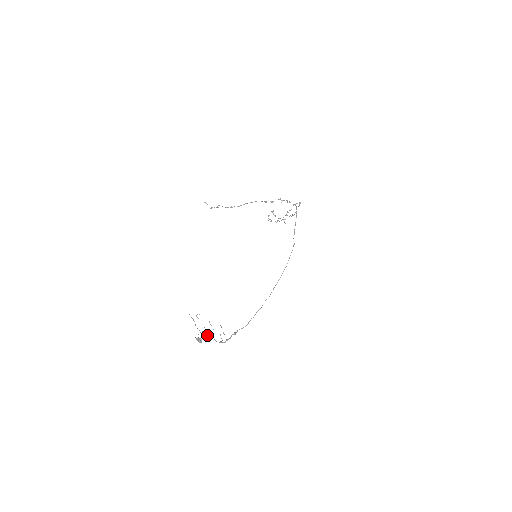
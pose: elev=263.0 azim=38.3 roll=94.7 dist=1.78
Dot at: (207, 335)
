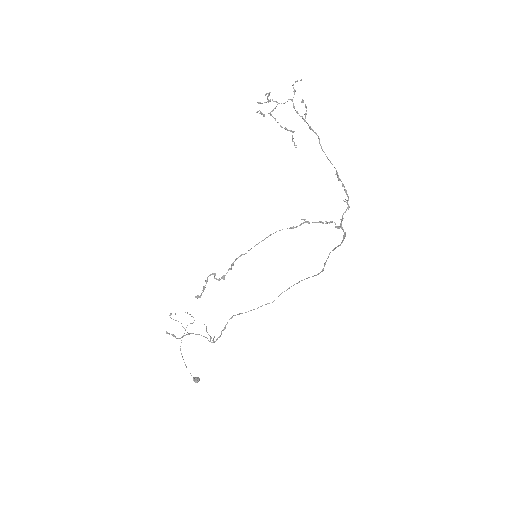
Dot at: occluded
